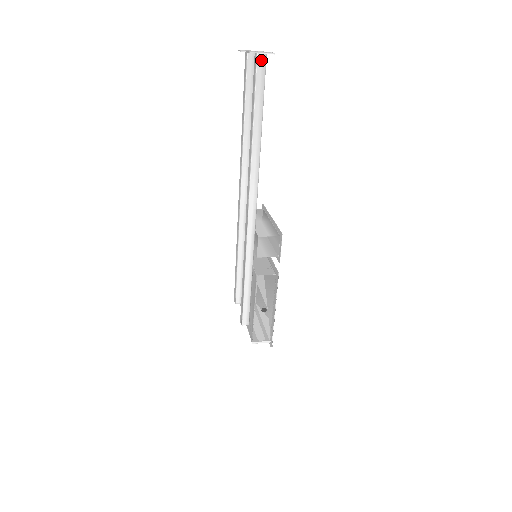
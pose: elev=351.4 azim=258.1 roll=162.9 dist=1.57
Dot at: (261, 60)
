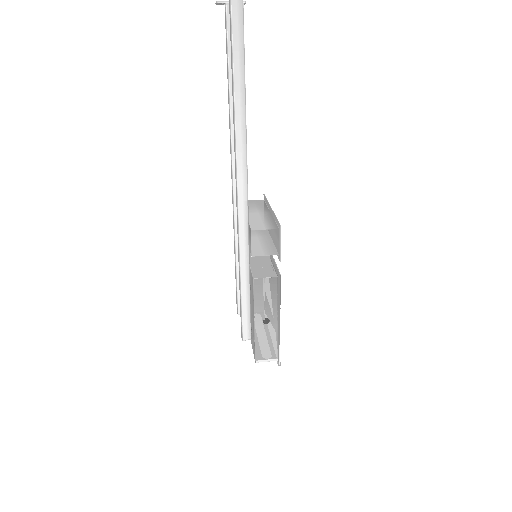
Dot at: (236, 4)
